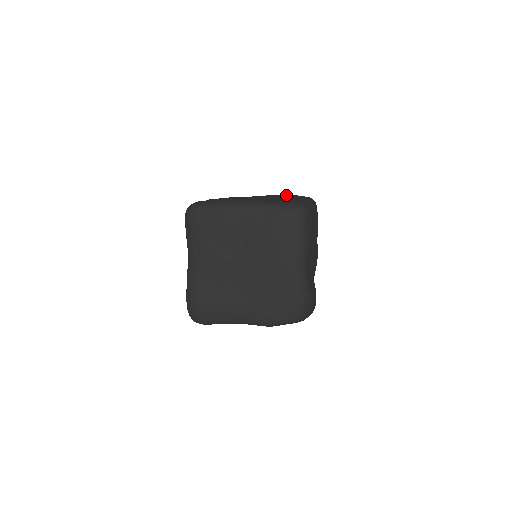
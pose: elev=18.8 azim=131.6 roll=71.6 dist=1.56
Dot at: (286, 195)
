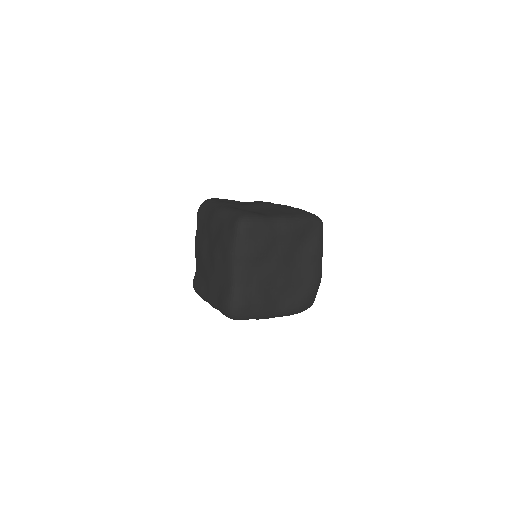
Dot at: (220, 247)
